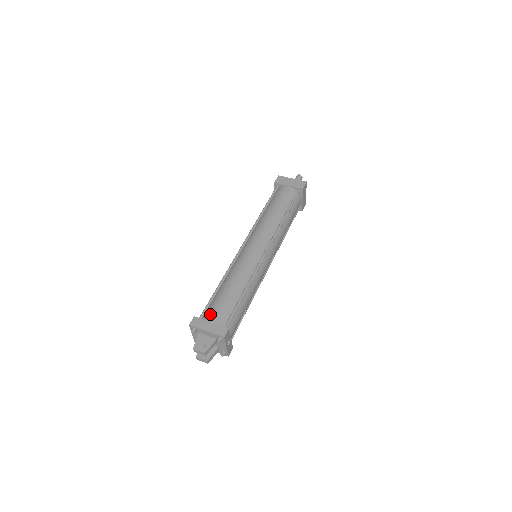
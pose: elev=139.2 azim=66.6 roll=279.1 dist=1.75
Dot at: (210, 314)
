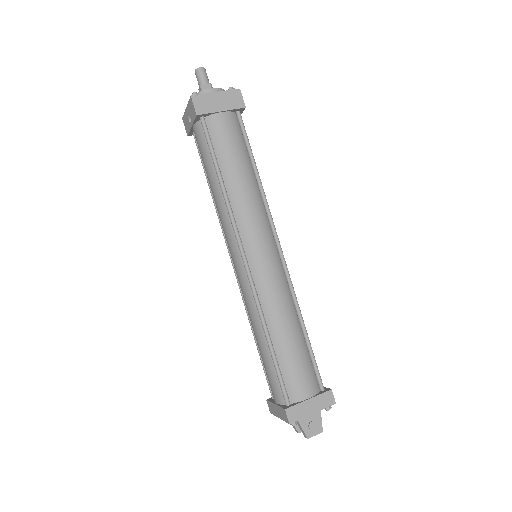
Dot at: (297, 390)
